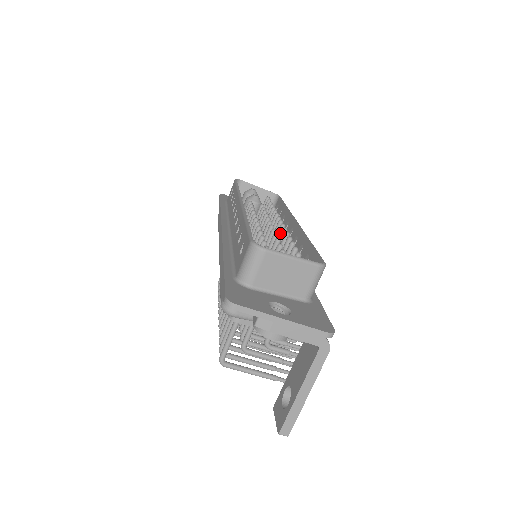
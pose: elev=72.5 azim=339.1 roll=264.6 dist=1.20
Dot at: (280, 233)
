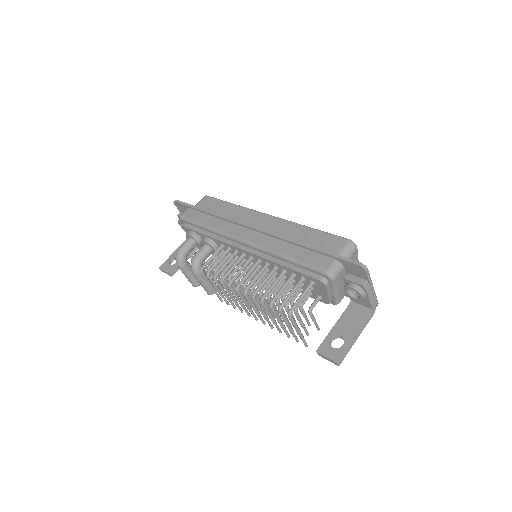
Dot at: occluded
